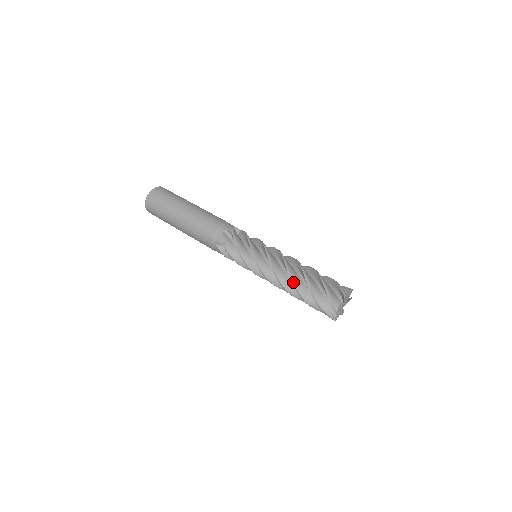
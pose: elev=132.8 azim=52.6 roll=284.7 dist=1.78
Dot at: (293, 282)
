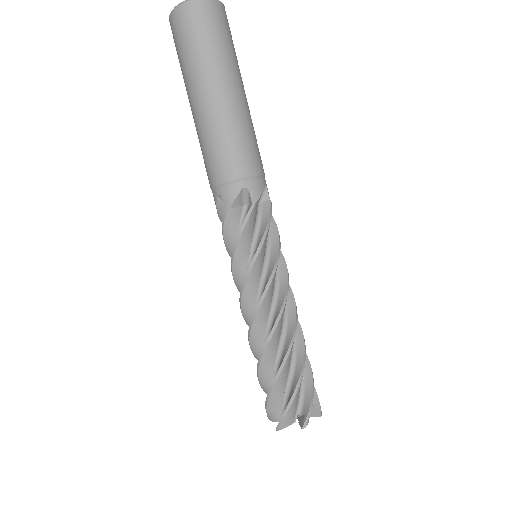
Dot at: (250, 348)
